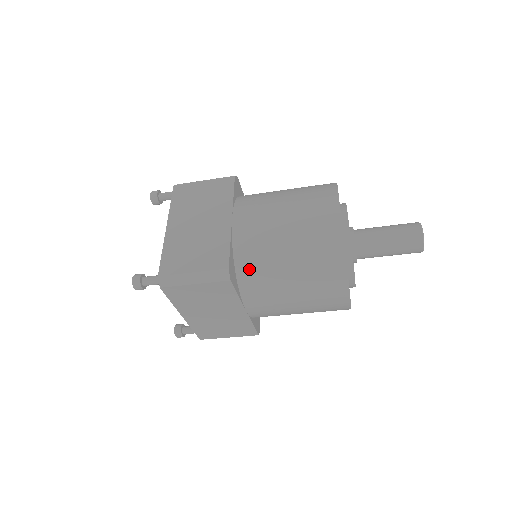
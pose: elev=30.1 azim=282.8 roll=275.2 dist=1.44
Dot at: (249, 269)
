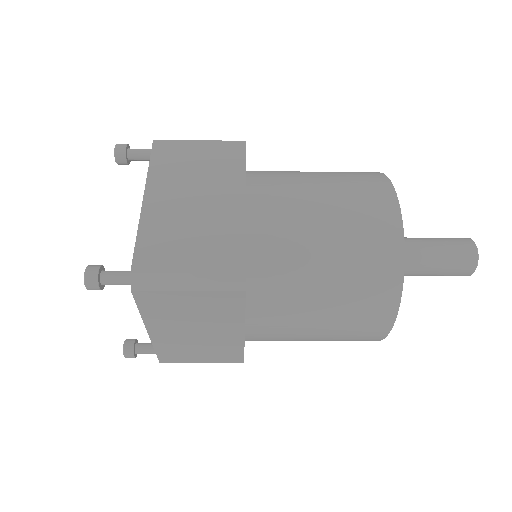
Dot at: (267, 276)
